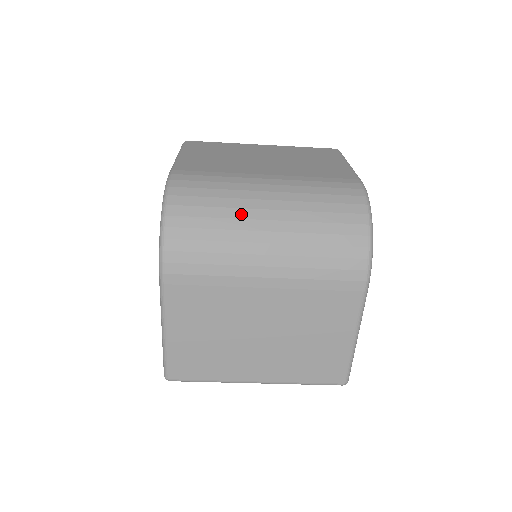
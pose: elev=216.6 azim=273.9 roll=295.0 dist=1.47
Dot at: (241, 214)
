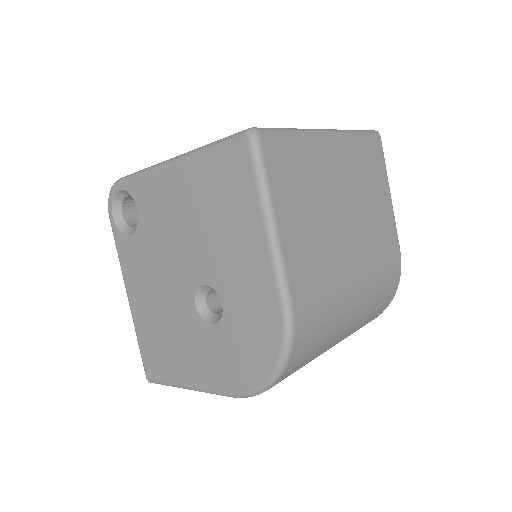
Dot at: (331, 342)
